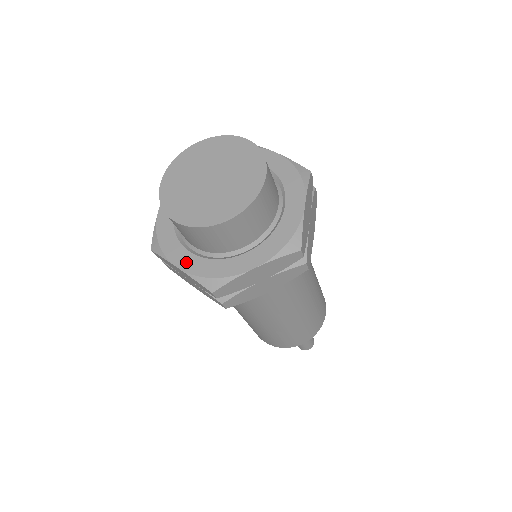
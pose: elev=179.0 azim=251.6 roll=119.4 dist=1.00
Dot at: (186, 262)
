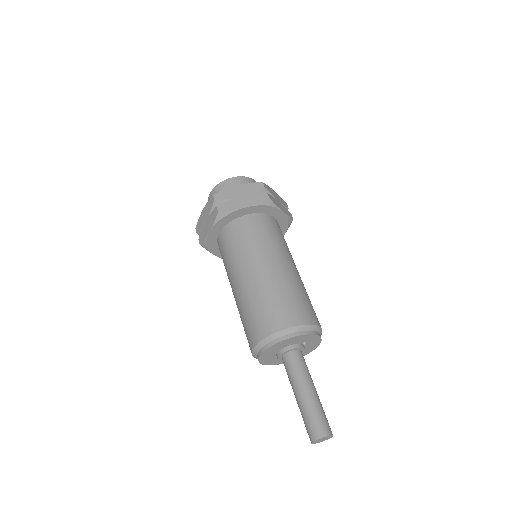
Dot at: occluded
